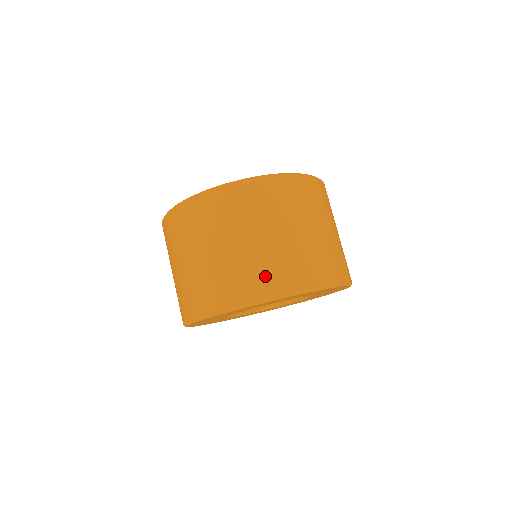
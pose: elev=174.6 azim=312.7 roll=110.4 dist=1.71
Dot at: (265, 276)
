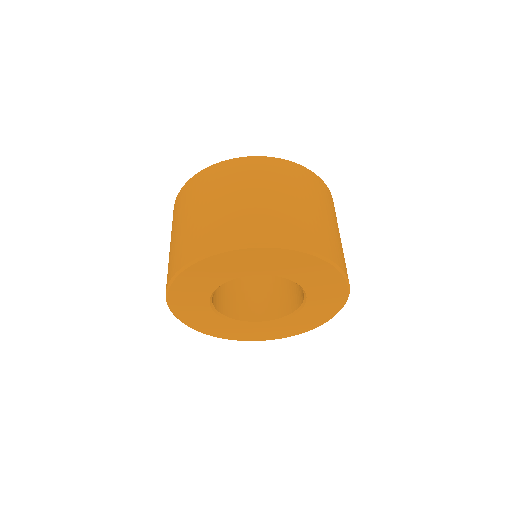
Dot at: (207, 236)
